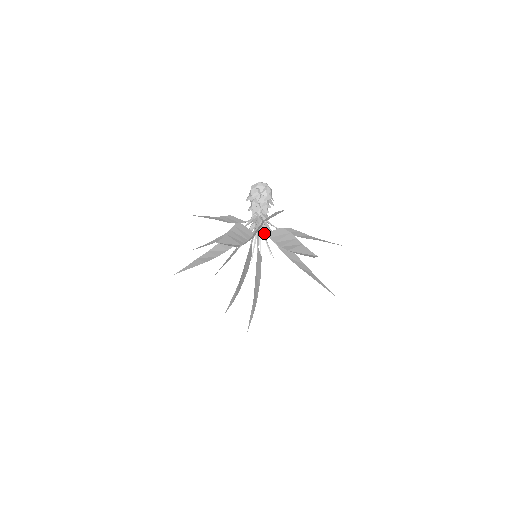
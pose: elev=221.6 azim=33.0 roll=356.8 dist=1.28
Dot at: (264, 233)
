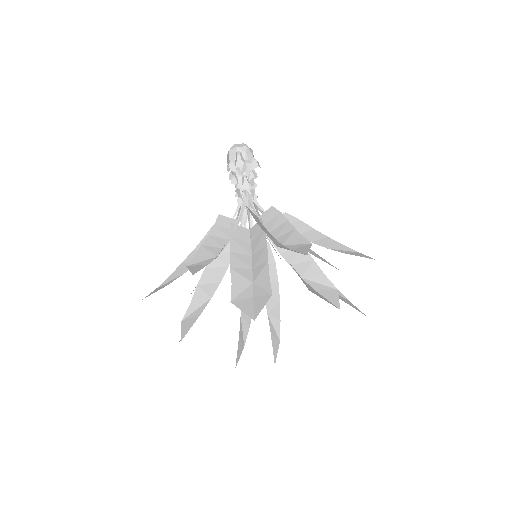
Dot at: occluded
